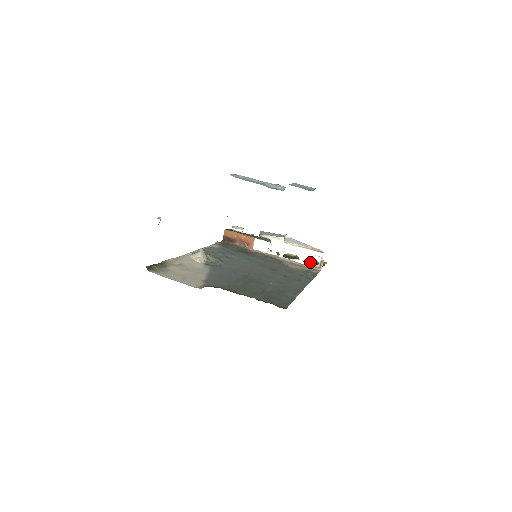
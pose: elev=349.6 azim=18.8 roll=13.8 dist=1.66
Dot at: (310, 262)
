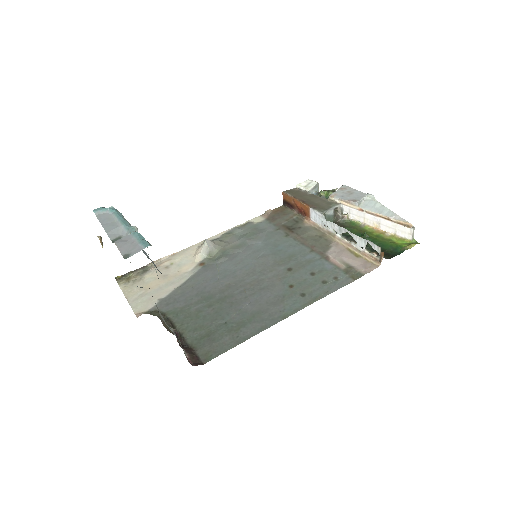
Dot at: (381, 245)
